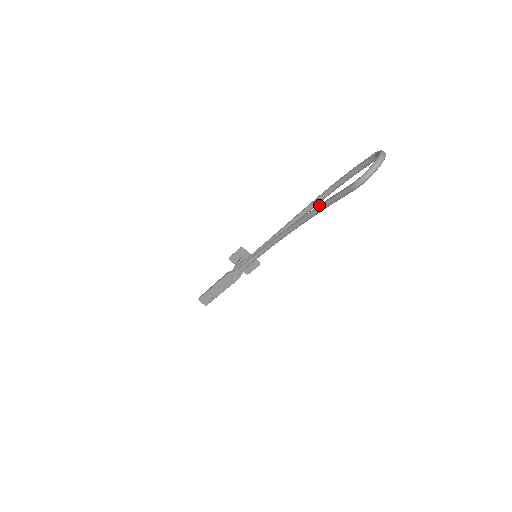
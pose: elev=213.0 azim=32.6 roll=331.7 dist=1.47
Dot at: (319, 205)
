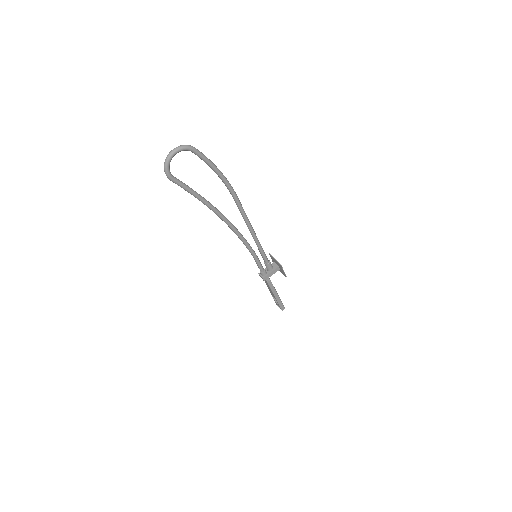
Dot at: (202, 200)
